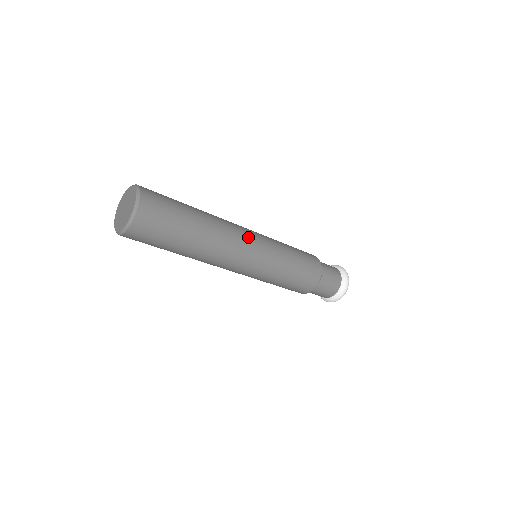
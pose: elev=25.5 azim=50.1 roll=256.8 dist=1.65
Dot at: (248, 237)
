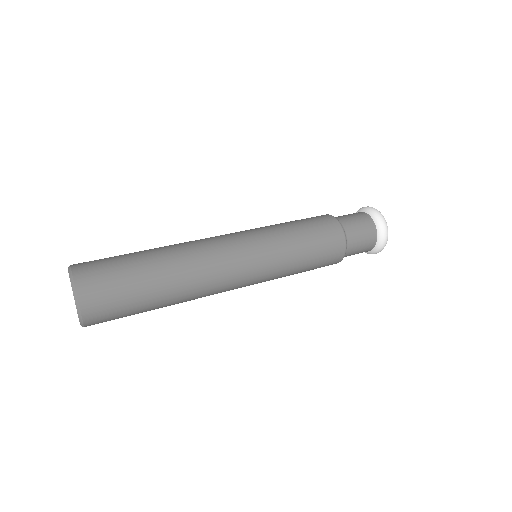
Dot at: (229, 247)
